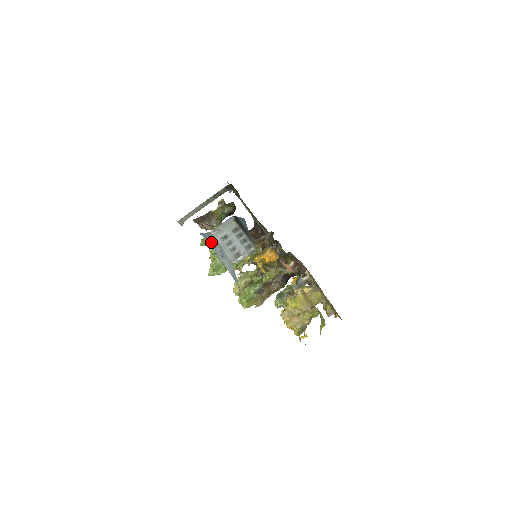
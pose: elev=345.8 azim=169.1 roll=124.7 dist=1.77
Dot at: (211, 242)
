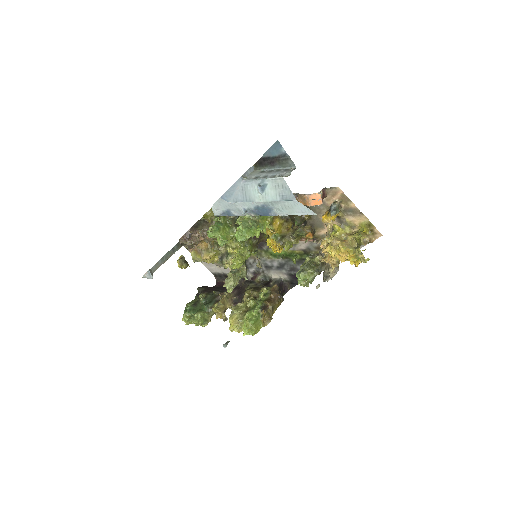
Dot at: (238, 196)
